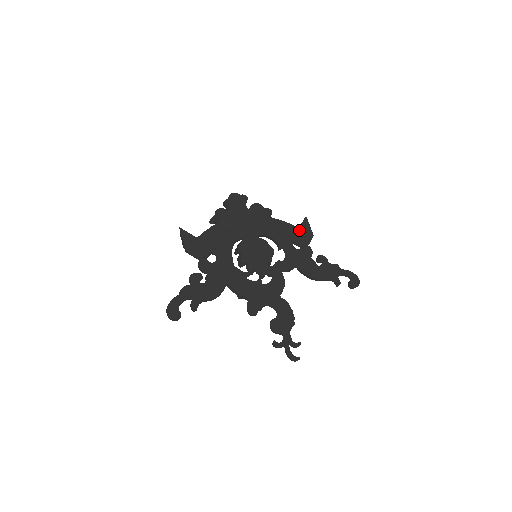
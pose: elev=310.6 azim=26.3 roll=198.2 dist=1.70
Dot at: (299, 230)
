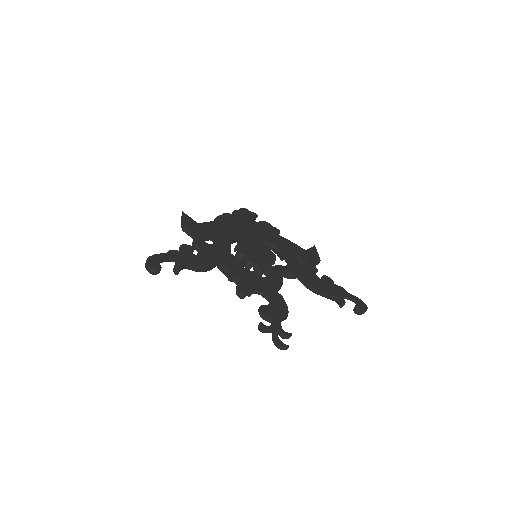
Dot at: (306, 252)
